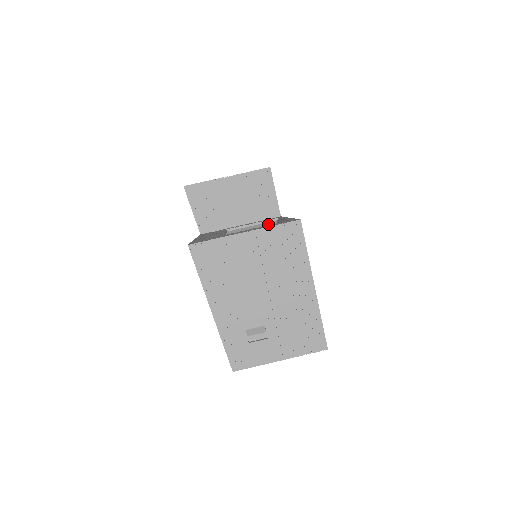
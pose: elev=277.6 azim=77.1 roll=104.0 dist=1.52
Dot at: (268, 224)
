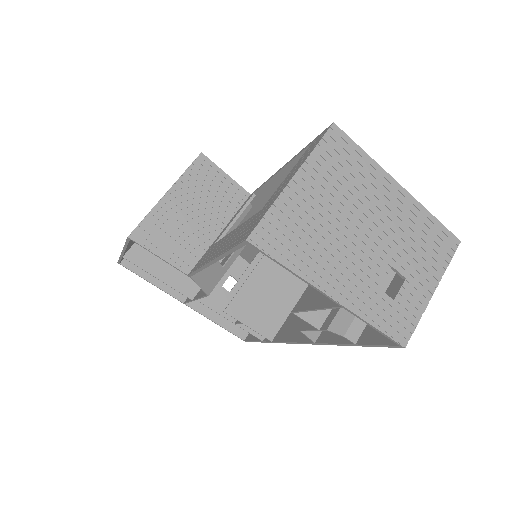
Dot at: (244, 212)
